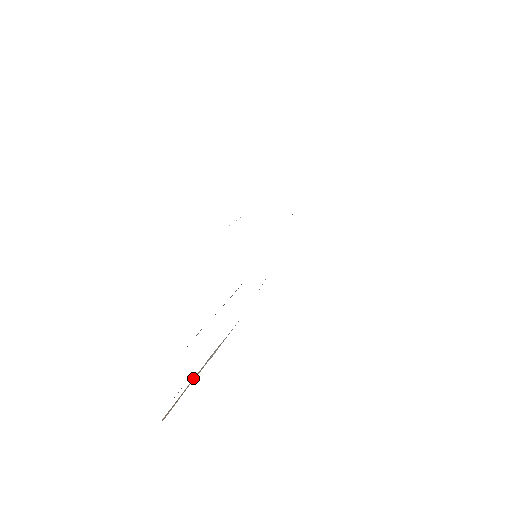
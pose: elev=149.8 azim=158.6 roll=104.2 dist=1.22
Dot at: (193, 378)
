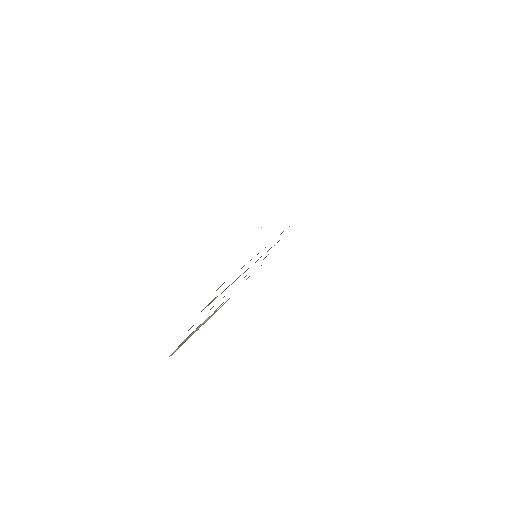
Dot at: (191, 334)
